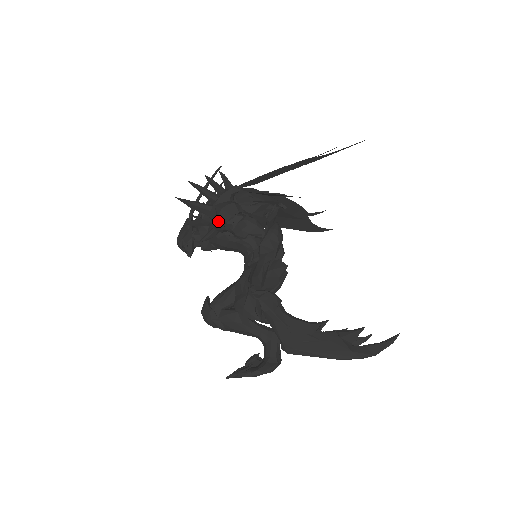
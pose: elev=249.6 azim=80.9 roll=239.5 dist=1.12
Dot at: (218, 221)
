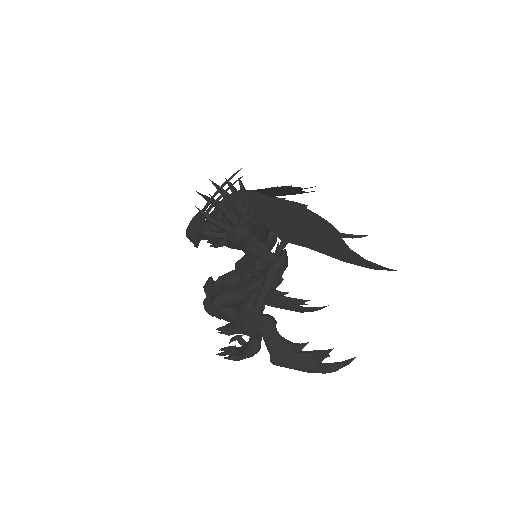
Dot at: (234, 244)
